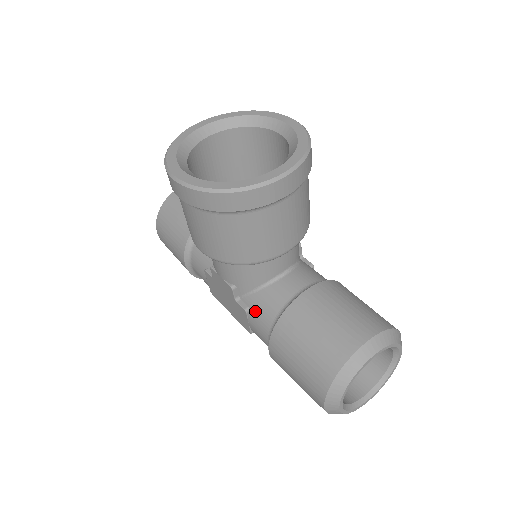
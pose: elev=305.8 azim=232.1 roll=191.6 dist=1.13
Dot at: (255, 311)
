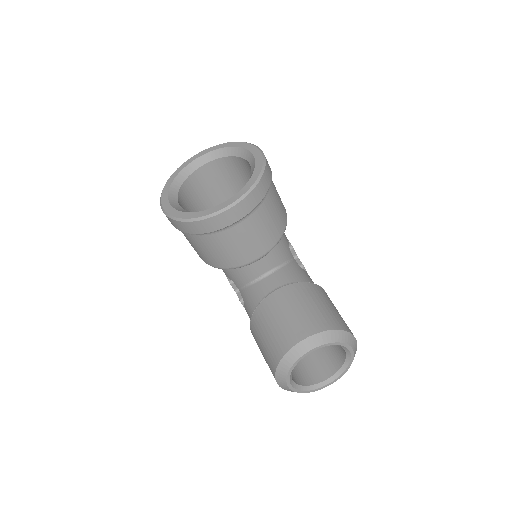
Dot at: (245, 302)
